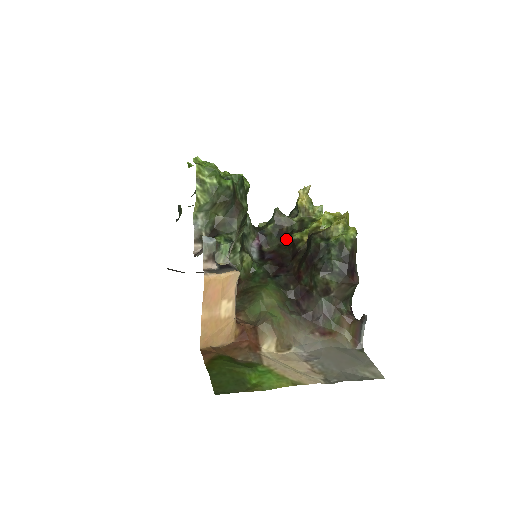
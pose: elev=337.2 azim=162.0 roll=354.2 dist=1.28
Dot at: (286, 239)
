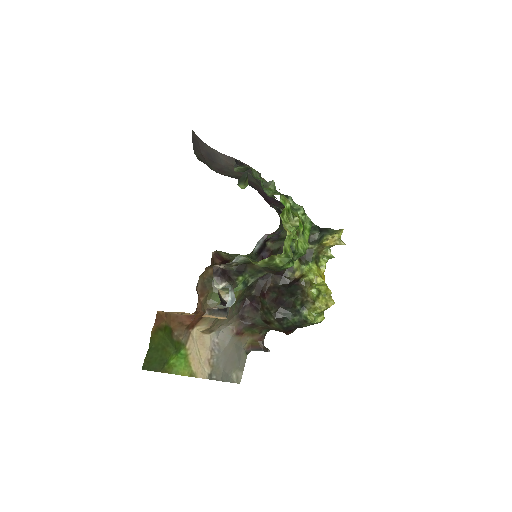
Dot at: occluded
